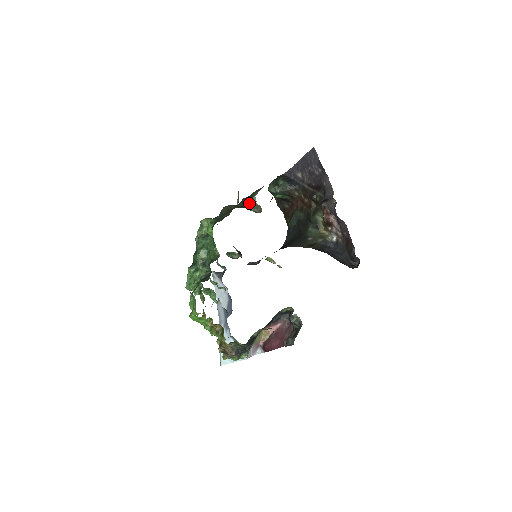
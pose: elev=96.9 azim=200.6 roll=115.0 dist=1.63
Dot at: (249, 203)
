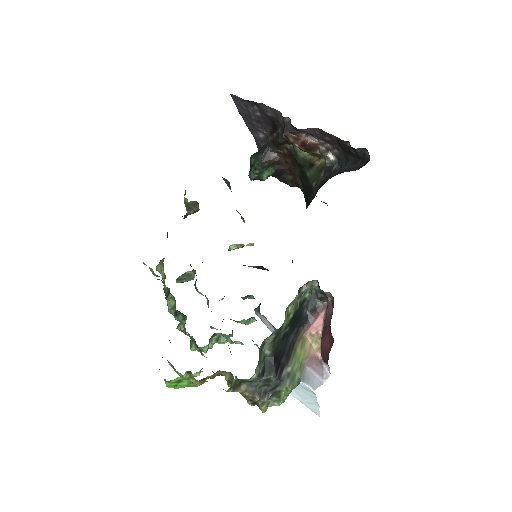
Dot at: occluded
